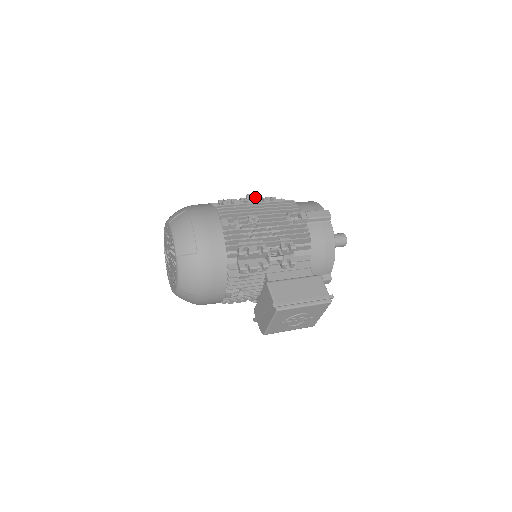
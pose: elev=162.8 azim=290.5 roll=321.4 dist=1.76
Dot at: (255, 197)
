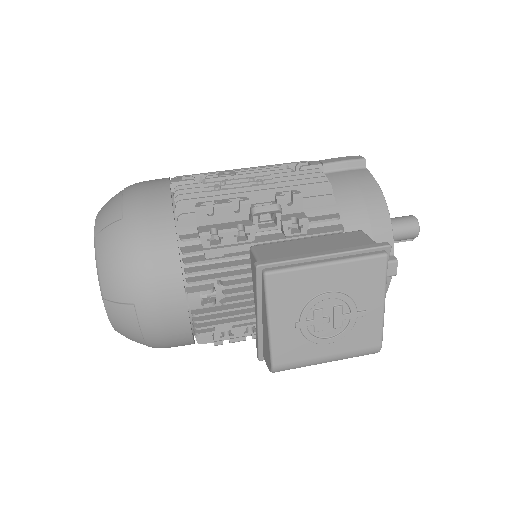
Dot at: occluded
